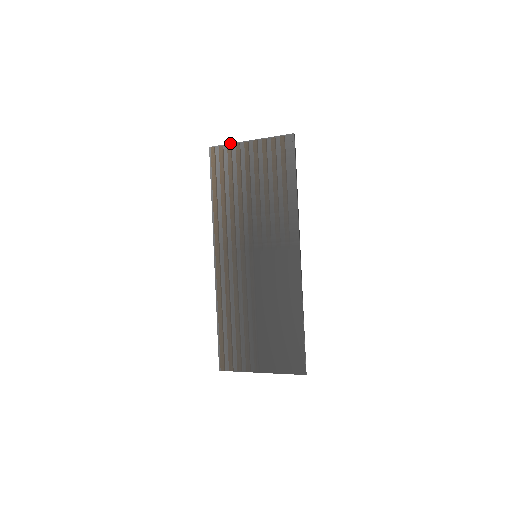
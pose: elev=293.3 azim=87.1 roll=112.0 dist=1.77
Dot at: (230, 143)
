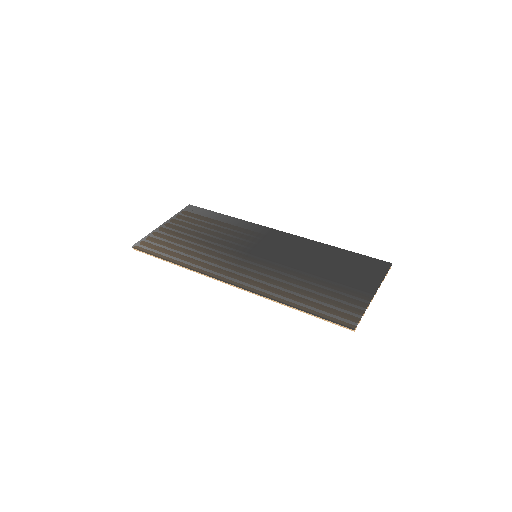
Dot at: (148, 234)
